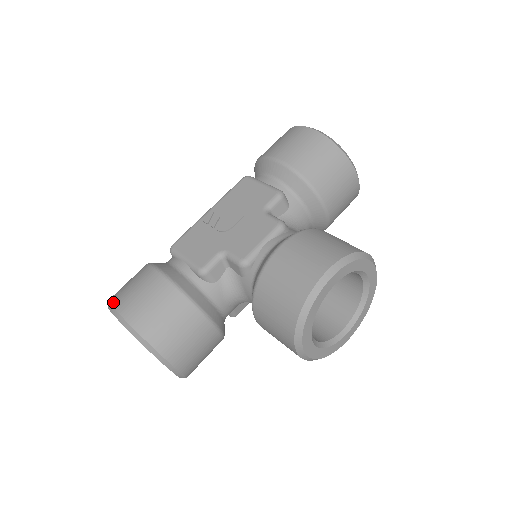
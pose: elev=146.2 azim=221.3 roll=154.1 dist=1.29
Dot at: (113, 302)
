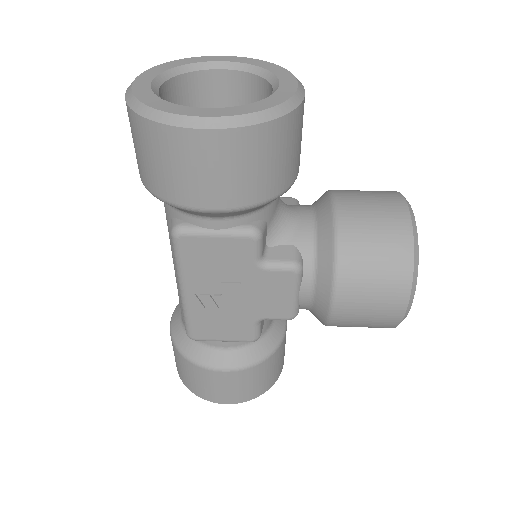
Dot at: (208, 400)
